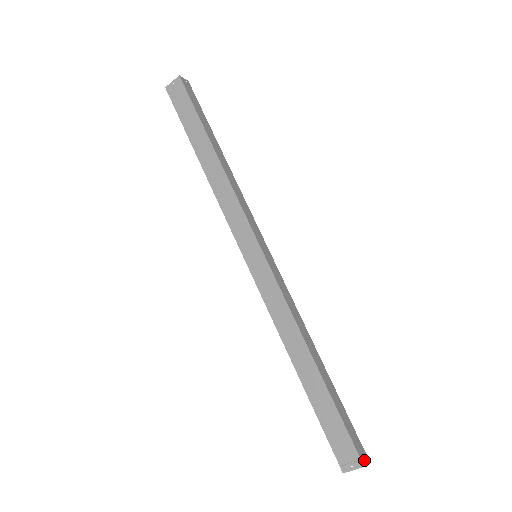
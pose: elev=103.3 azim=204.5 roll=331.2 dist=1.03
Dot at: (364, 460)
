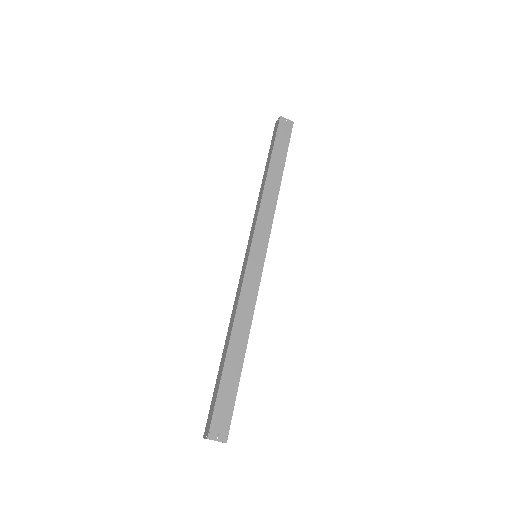
Dot at: (226, 439)
